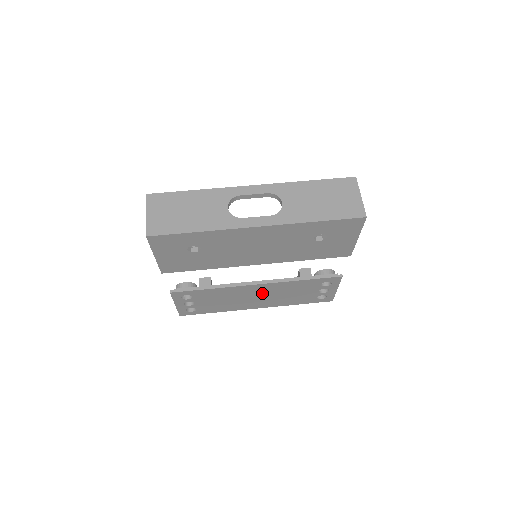
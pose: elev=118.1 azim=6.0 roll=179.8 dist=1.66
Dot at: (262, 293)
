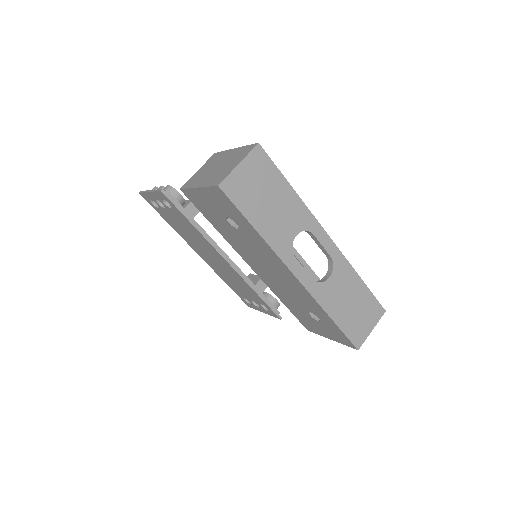
Dot at: (219, 262)
